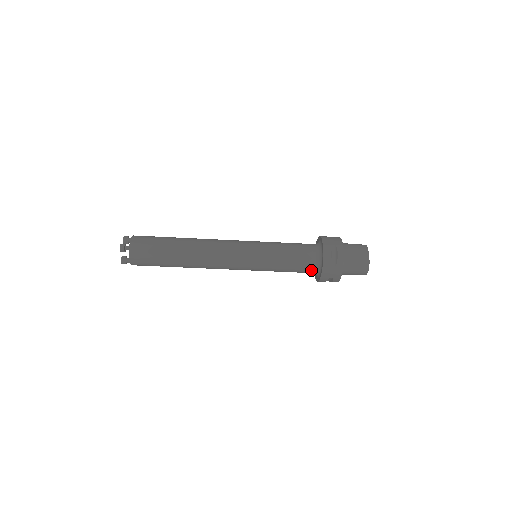
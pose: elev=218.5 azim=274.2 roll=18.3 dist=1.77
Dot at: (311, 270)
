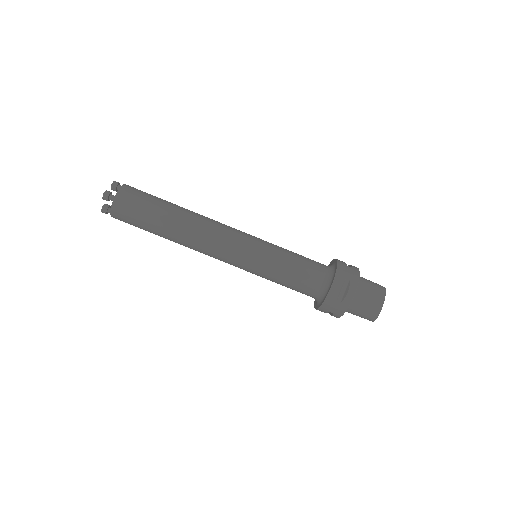
Dot at: (312, 295)
